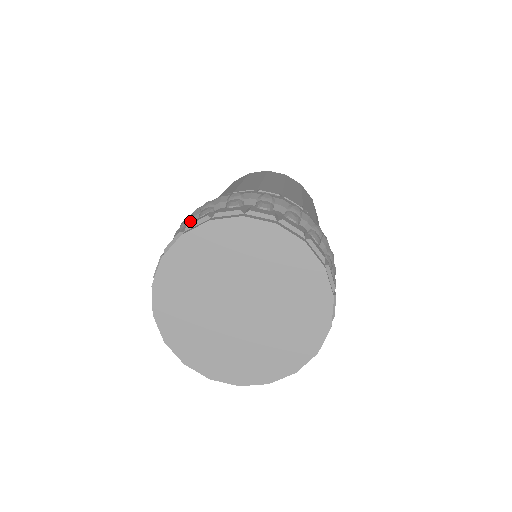
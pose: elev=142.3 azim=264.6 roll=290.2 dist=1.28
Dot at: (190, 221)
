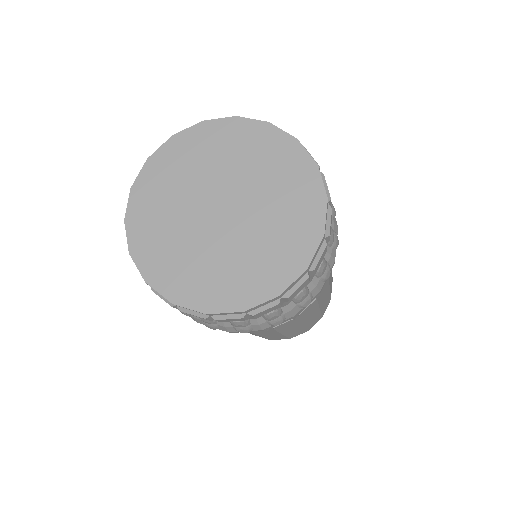
Dot at: occluded
